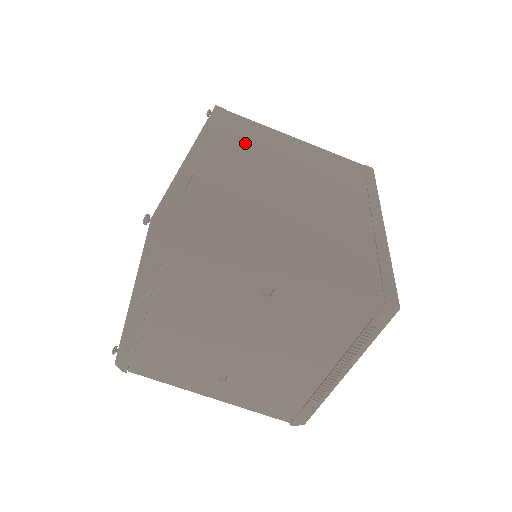
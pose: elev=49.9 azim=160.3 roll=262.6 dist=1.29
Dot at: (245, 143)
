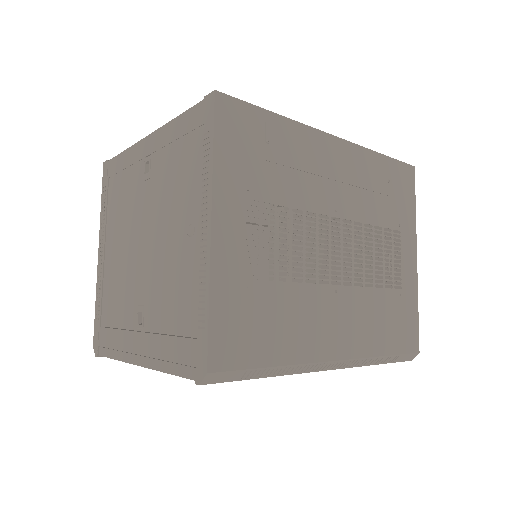
Dot at: occluded
